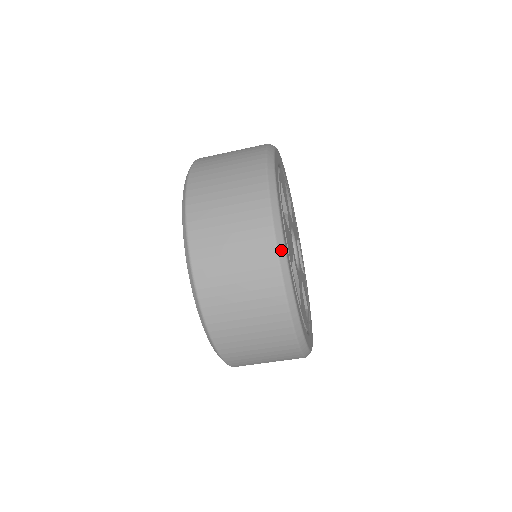
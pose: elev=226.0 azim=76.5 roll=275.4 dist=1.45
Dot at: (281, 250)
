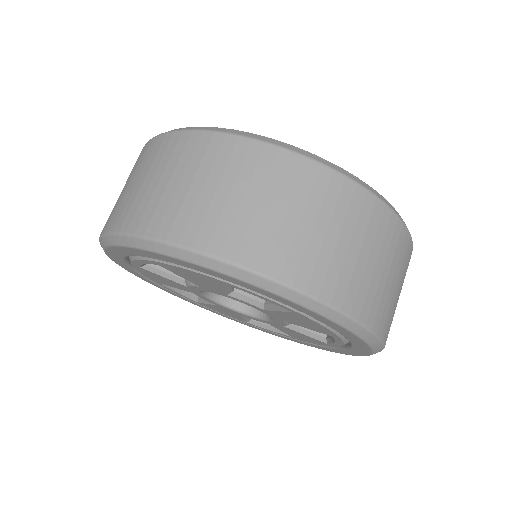
Dot at: occluded
